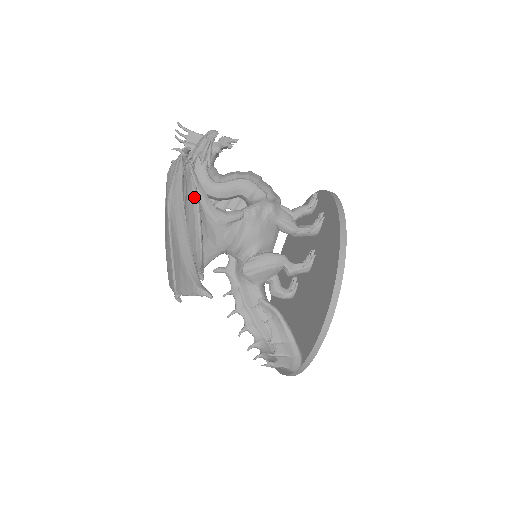
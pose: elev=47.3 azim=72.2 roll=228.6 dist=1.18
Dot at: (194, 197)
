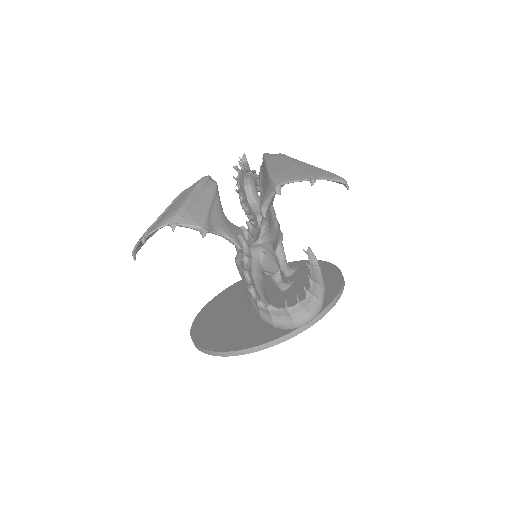
Dot at: occluded
